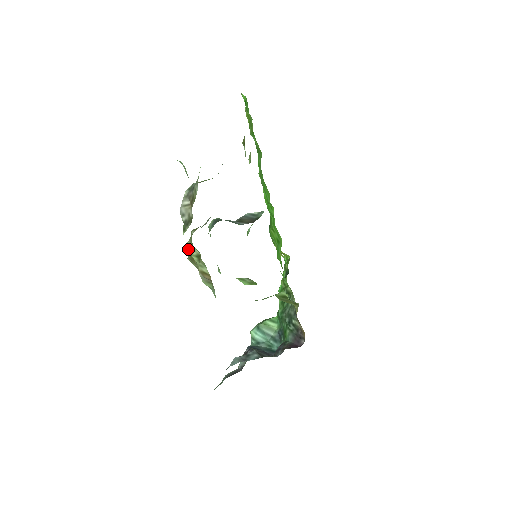
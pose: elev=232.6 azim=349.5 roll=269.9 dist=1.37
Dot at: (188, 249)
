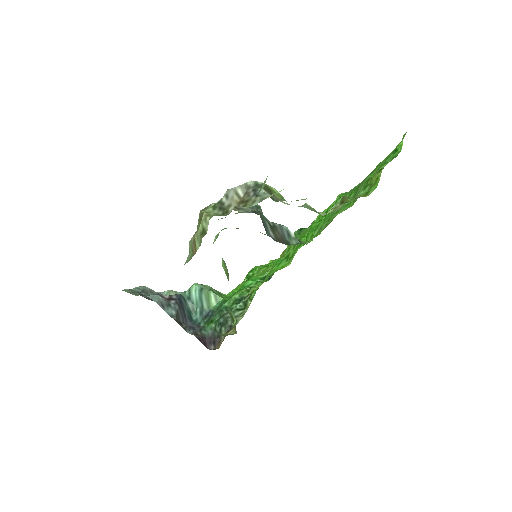
Dot at: (205, 213)
